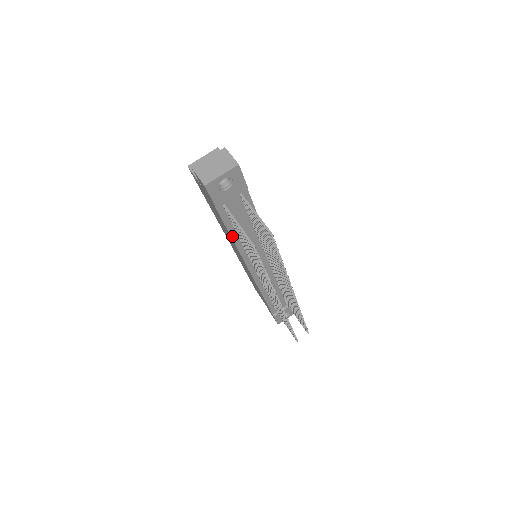
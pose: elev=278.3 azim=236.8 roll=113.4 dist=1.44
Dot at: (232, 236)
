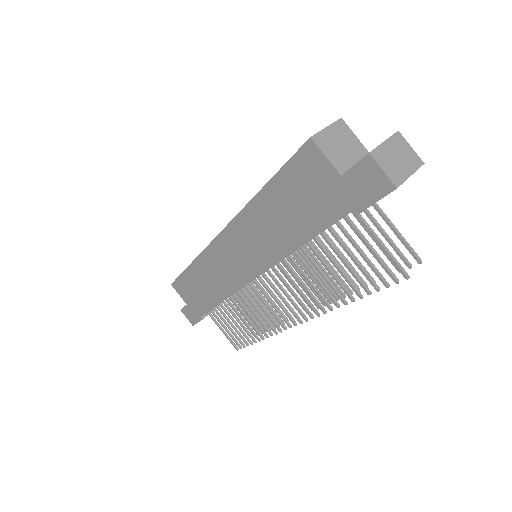
Dot at: occluded
